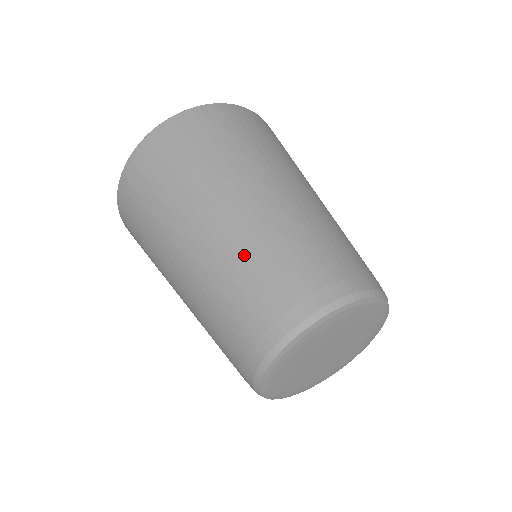
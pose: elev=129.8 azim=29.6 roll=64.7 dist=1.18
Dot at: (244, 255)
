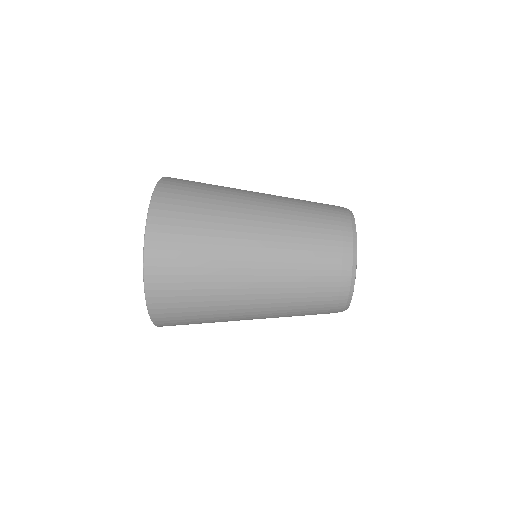
Dot at: (292, 272)
